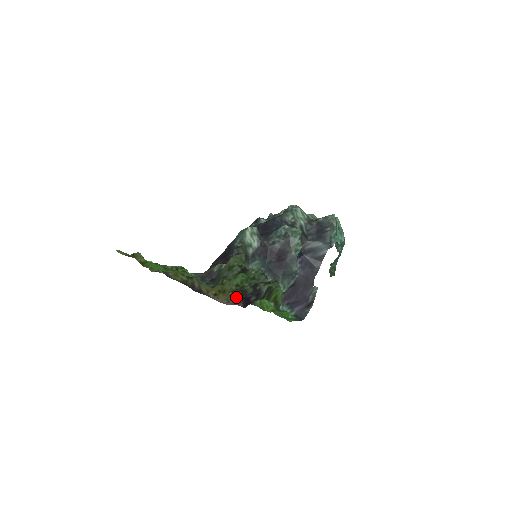
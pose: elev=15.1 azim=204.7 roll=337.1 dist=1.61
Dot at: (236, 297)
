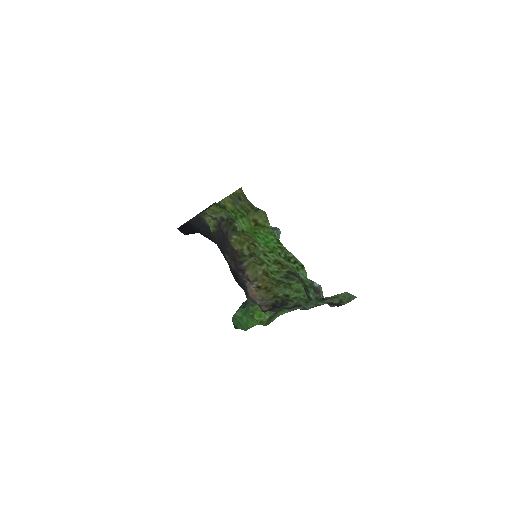
Dot at: (270, 301)
